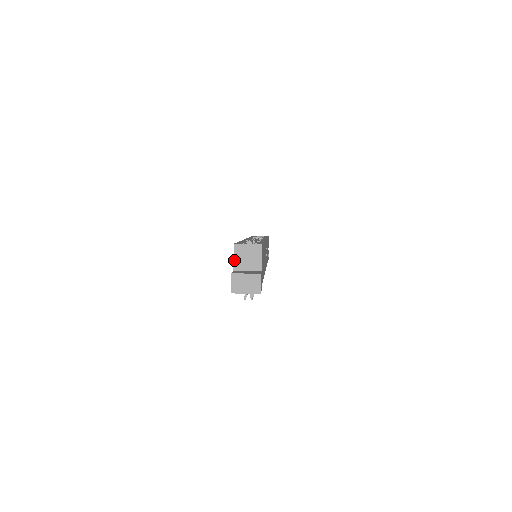
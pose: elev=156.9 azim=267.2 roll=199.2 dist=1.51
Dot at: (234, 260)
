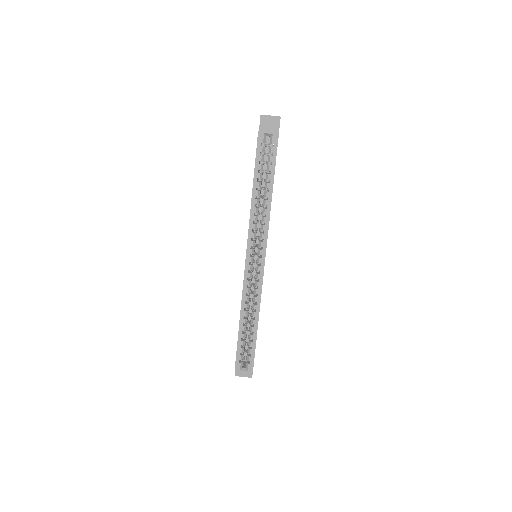
Dot at: occluded
